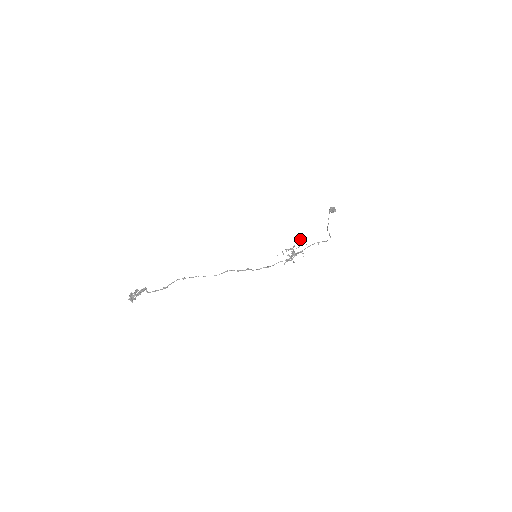
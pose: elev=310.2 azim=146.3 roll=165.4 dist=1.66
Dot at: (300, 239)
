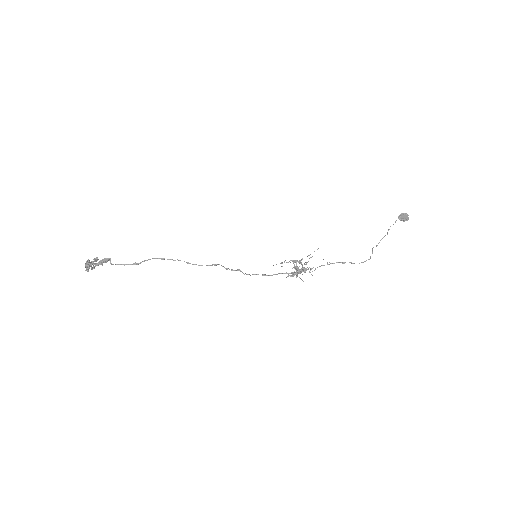
Dot at: occluded
